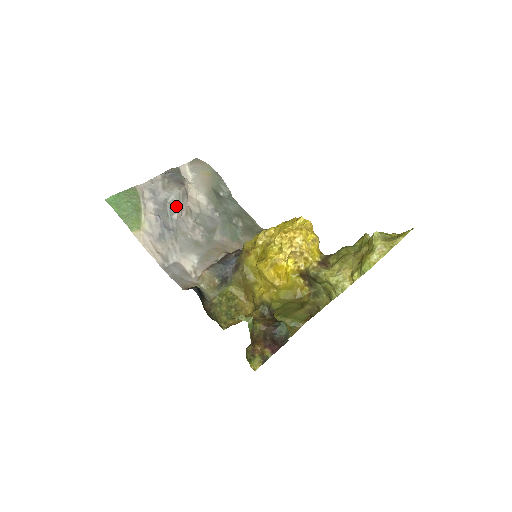
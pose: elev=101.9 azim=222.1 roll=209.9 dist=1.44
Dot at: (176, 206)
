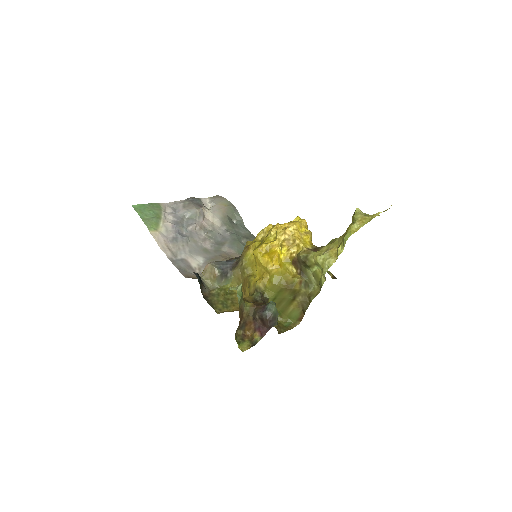
Dot at: (192, 221)
